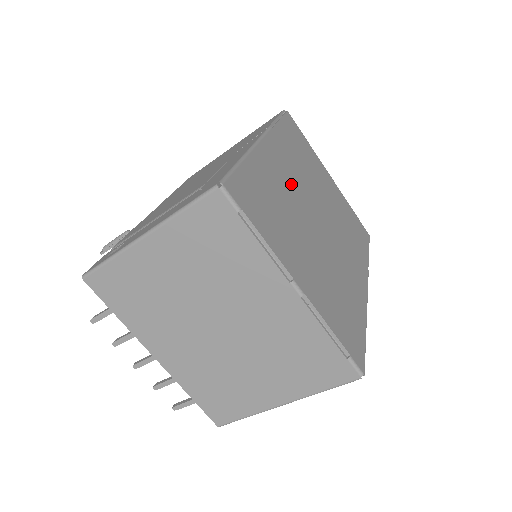
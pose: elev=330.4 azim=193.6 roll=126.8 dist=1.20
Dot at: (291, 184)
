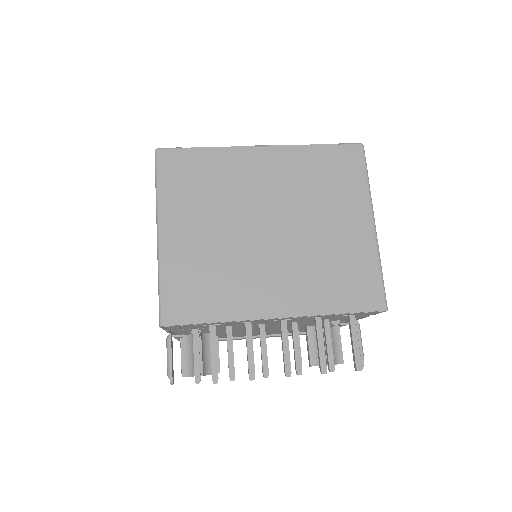
Dot at: occluded
